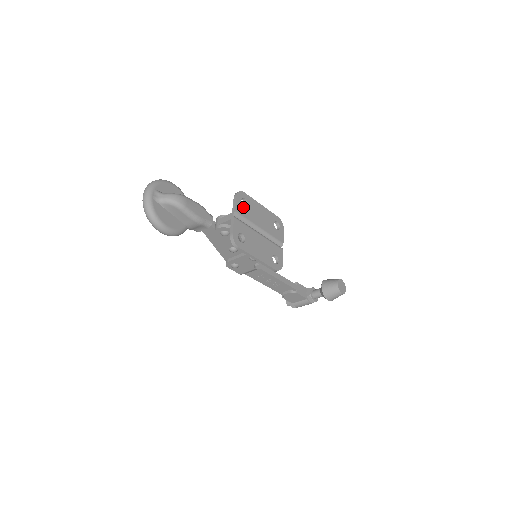
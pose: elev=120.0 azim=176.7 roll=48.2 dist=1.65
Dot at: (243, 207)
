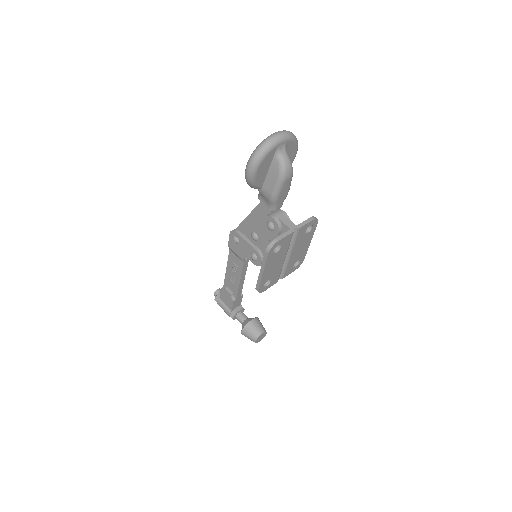
Dot at: (305, 231)
